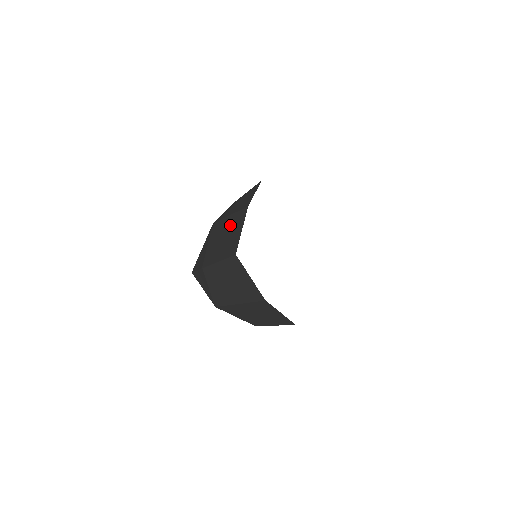
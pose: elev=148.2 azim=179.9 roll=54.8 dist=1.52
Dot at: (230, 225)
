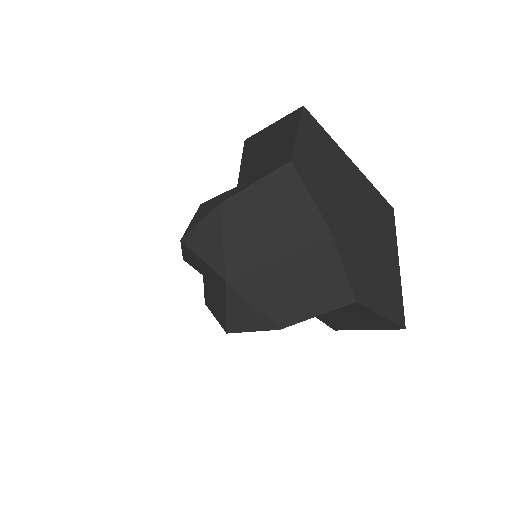
Dot at: occluded
